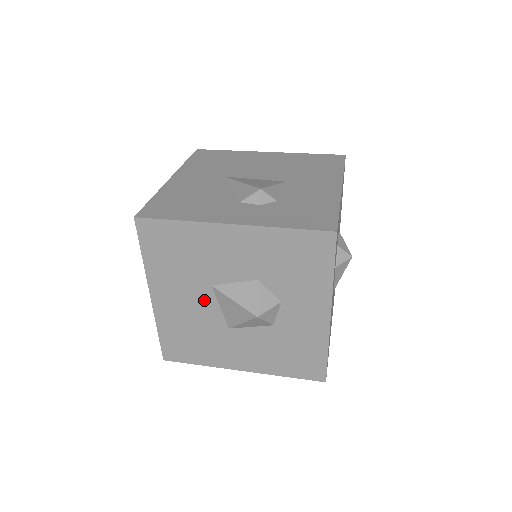
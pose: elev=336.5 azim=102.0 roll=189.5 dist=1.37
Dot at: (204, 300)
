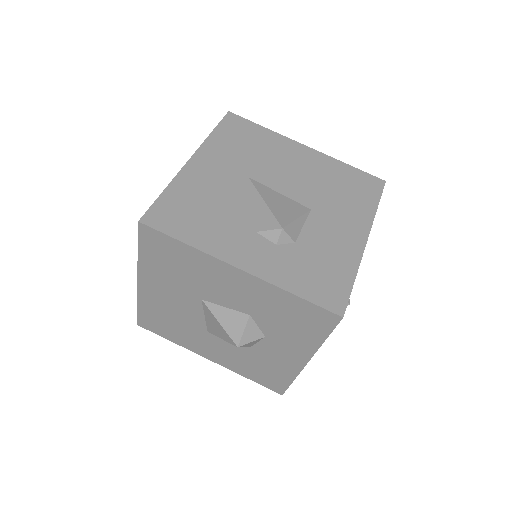
Dot at: (191, 305)
